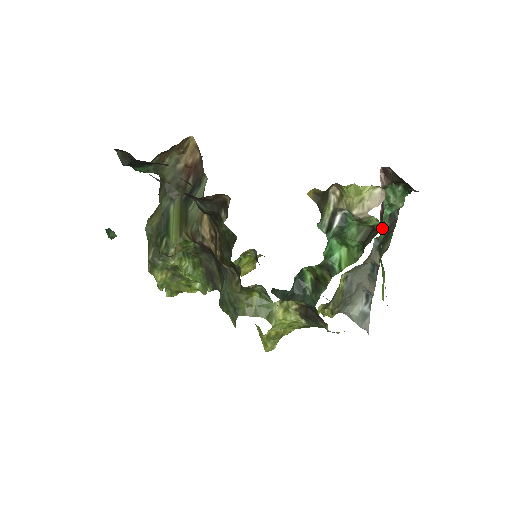
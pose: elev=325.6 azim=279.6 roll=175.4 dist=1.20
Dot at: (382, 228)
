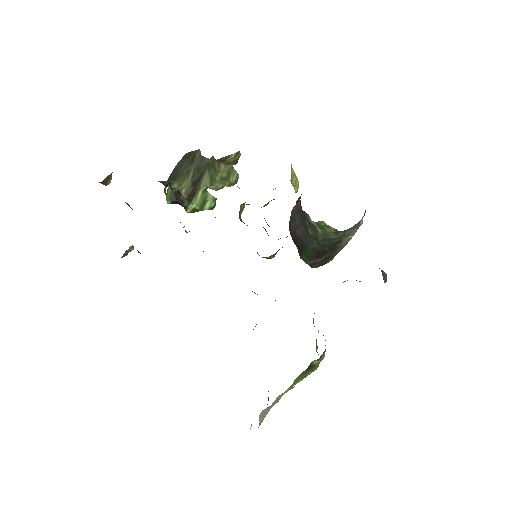
Dot at: occluded
